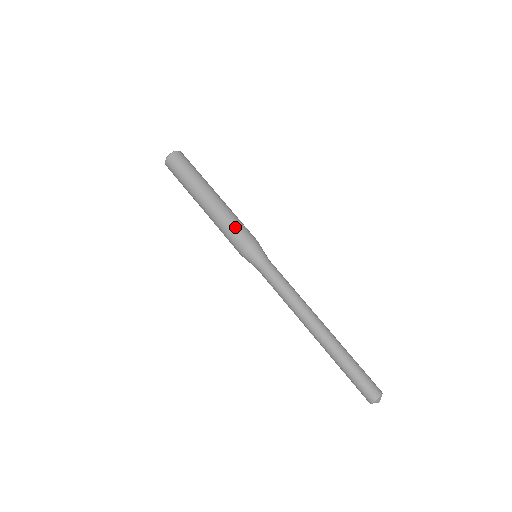
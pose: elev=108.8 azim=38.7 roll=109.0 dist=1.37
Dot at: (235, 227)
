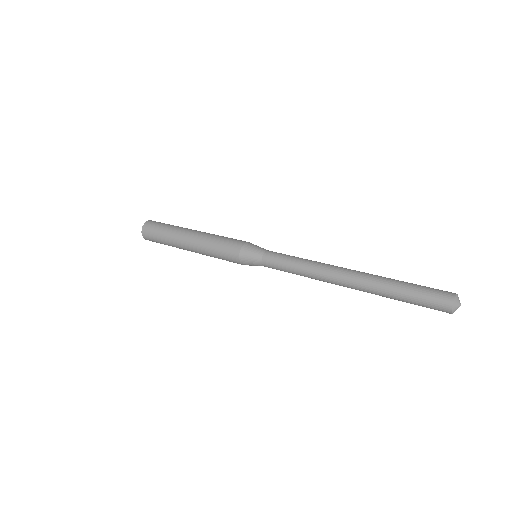
Dot at: (228, 238)
